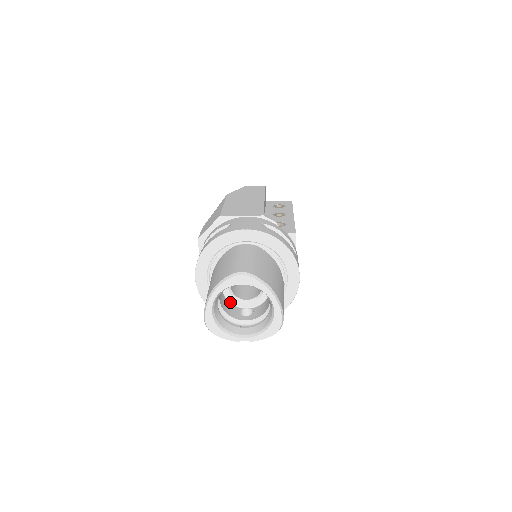
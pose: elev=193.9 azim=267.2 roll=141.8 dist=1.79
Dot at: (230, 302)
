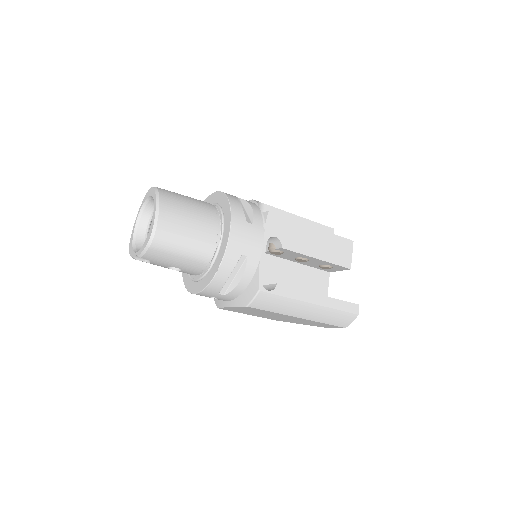
Dot at: occluded
